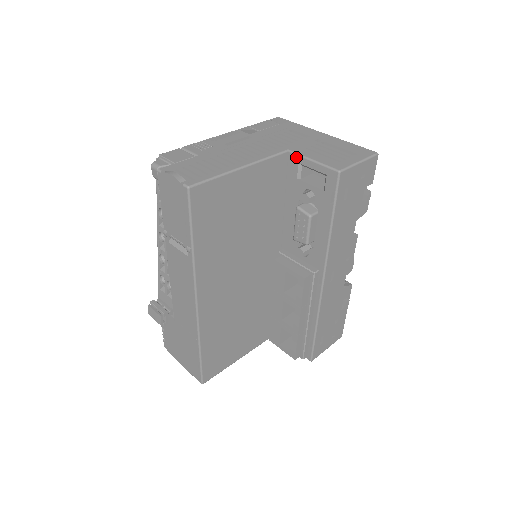
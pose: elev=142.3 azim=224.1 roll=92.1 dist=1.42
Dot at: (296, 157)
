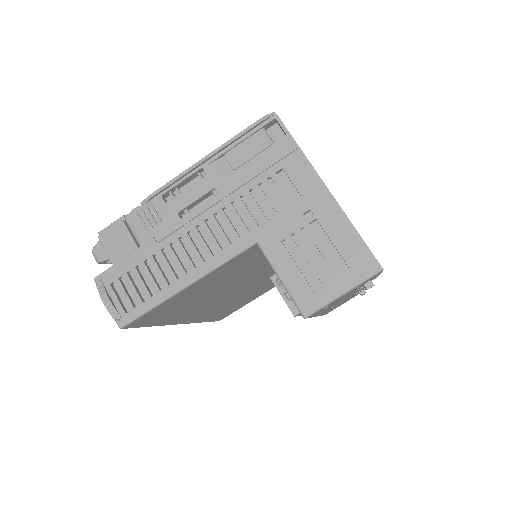
Dot at: (265, 257)
